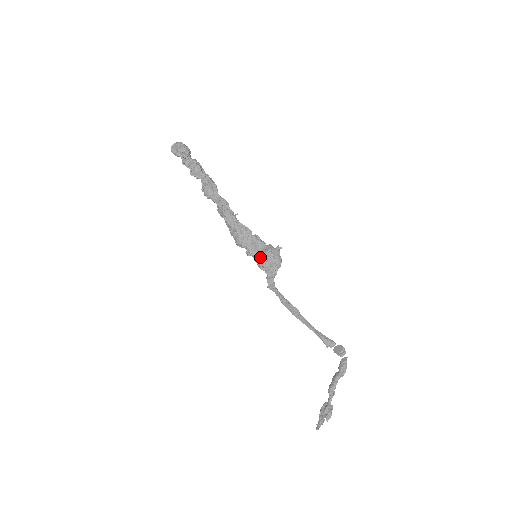
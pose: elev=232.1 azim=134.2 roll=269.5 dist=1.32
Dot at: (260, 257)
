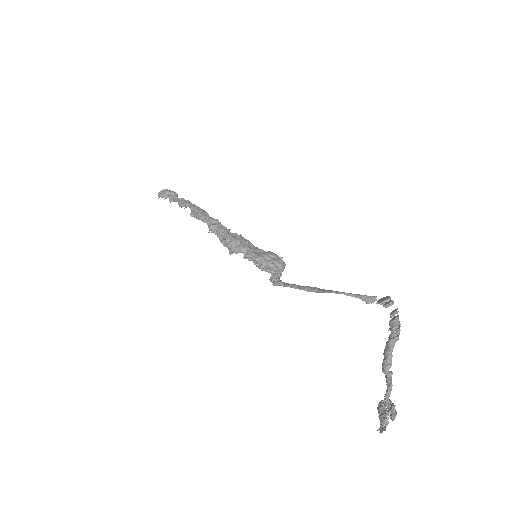
Dot at: (261, 256)
